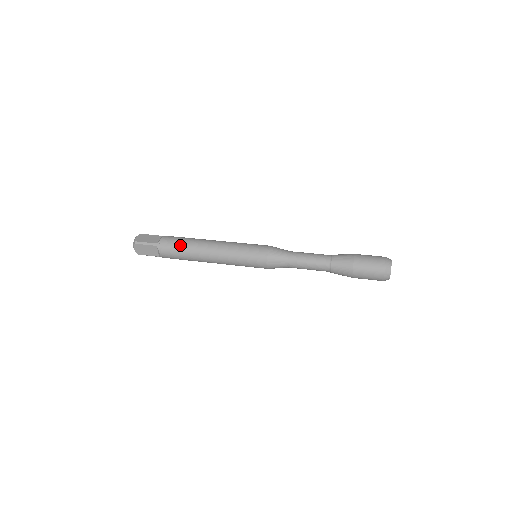
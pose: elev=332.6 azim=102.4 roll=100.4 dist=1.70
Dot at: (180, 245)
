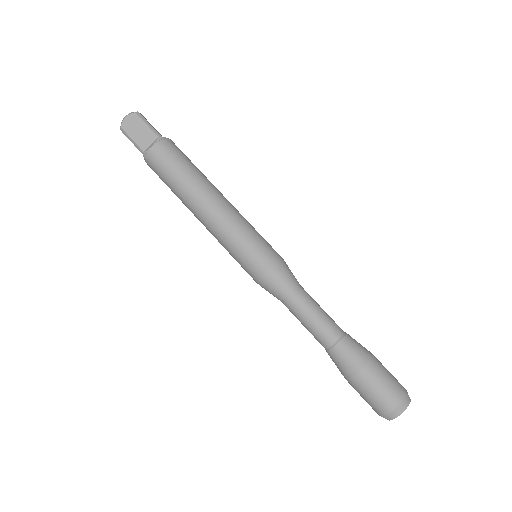
Dot at: (168, 178)
